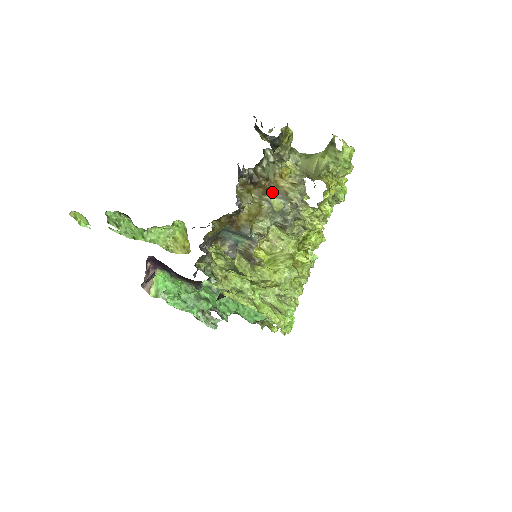
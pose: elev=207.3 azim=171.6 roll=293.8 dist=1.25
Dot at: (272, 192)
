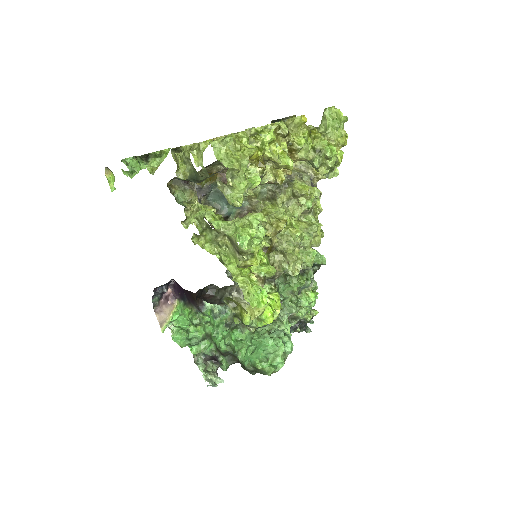
Dot at: occluded
